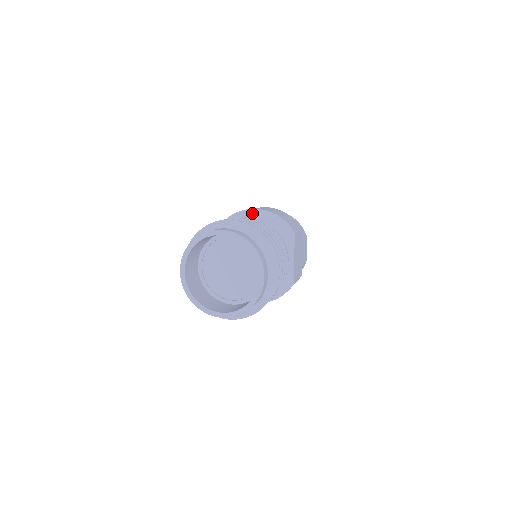
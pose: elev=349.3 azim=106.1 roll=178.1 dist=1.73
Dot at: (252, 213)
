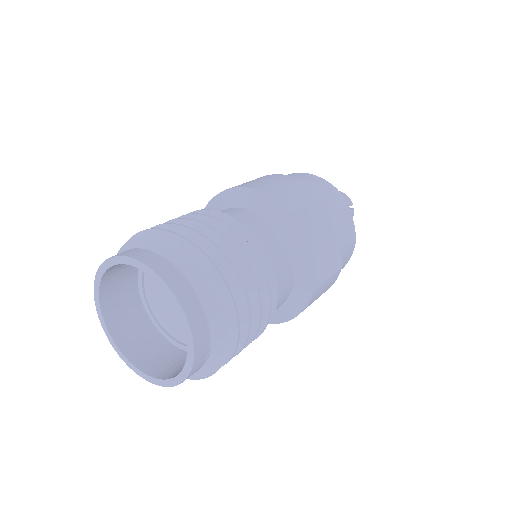
Dot at: (228, 196)
